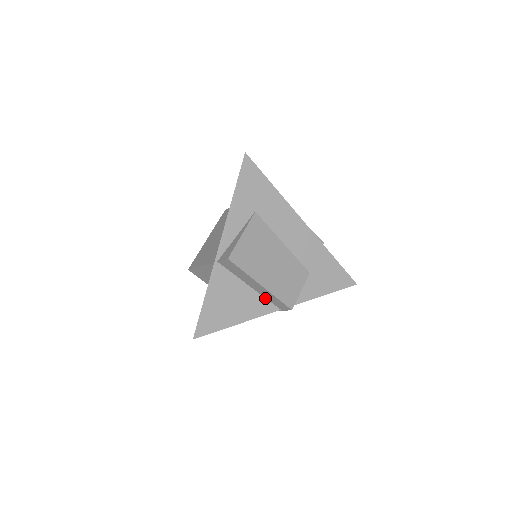
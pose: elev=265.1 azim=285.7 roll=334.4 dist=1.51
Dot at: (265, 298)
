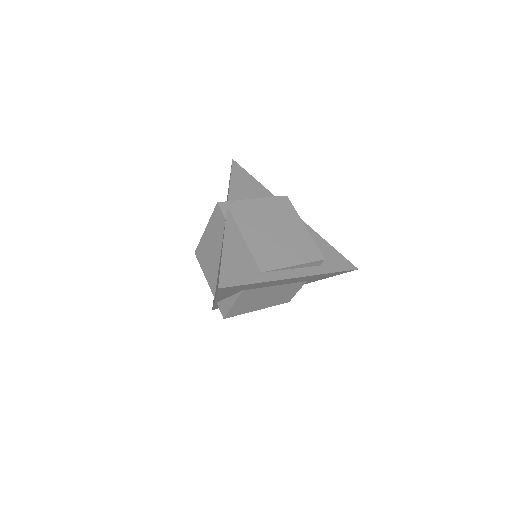
Dot at: occluded
